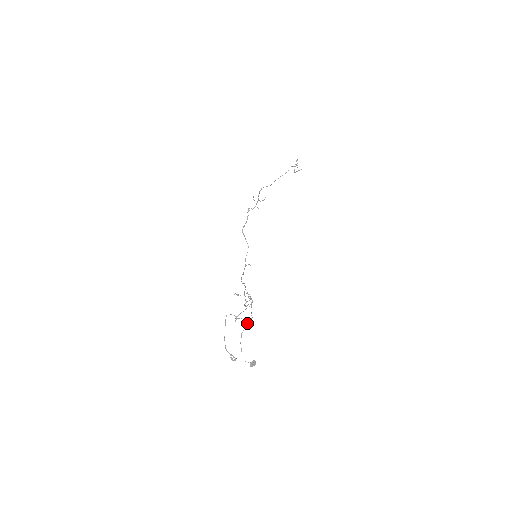
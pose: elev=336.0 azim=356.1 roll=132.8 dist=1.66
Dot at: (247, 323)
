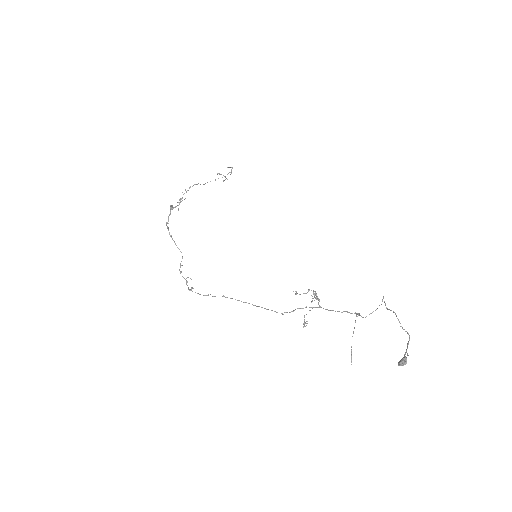
Dot at: (363, 317)
